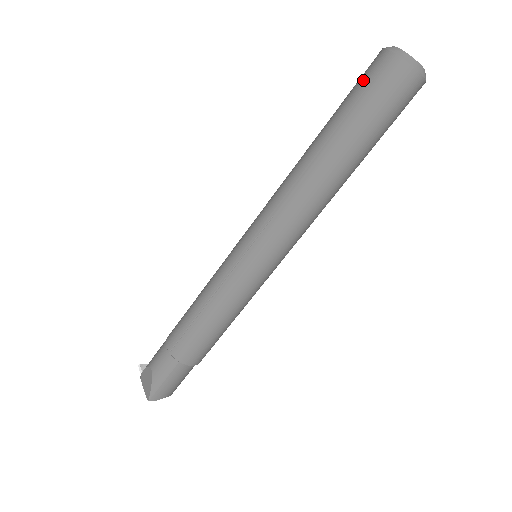
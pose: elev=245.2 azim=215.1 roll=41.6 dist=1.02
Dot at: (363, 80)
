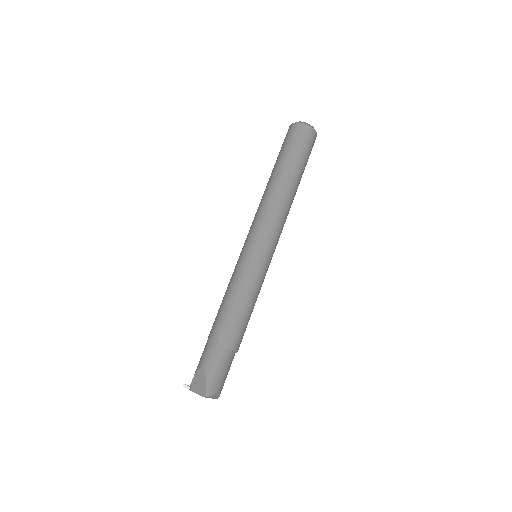
Dot at: (287, 139)
